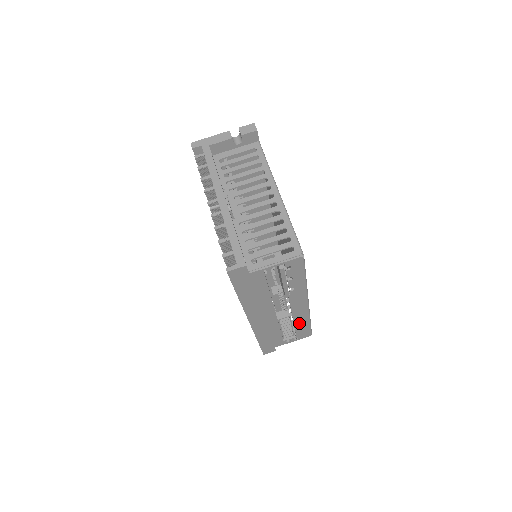
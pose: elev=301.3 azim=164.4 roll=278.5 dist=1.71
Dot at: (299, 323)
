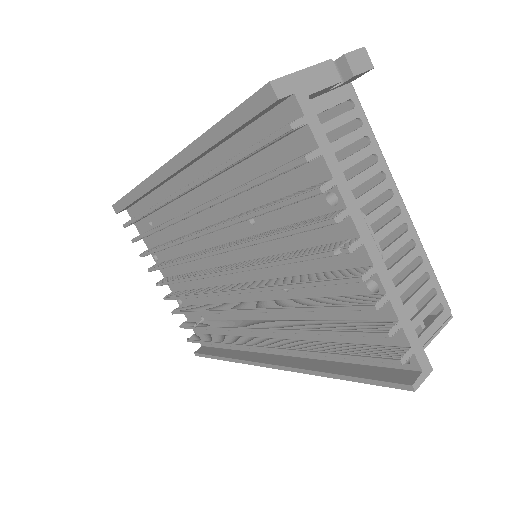
Dot at: occluded
